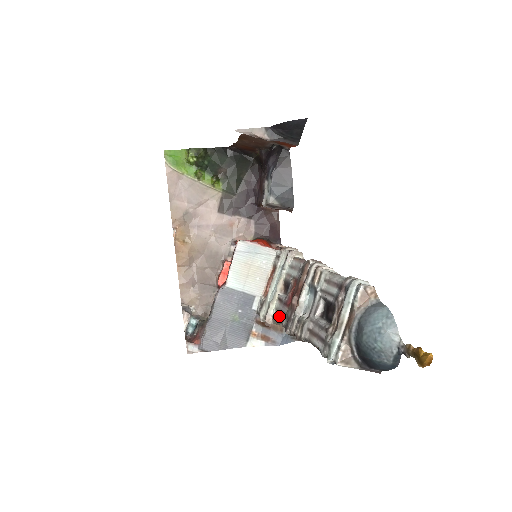
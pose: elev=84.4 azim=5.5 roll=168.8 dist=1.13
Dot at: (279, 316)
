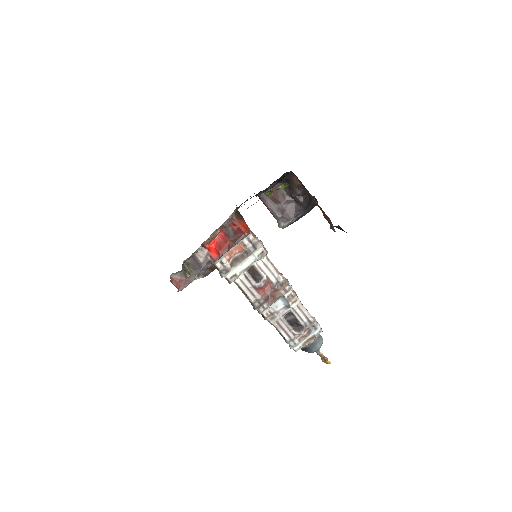
Dot at: (246, 290)
